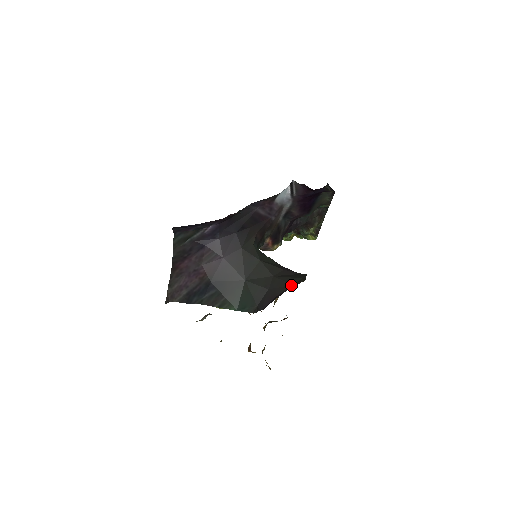
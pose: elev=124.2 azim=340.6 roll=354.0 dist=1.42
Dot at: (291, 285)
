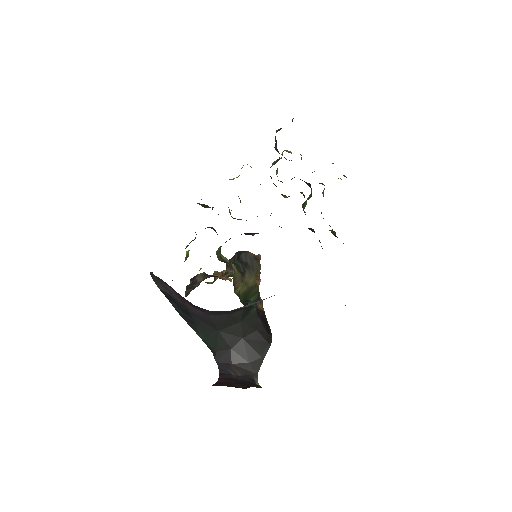
Dot at: (248, 363)
